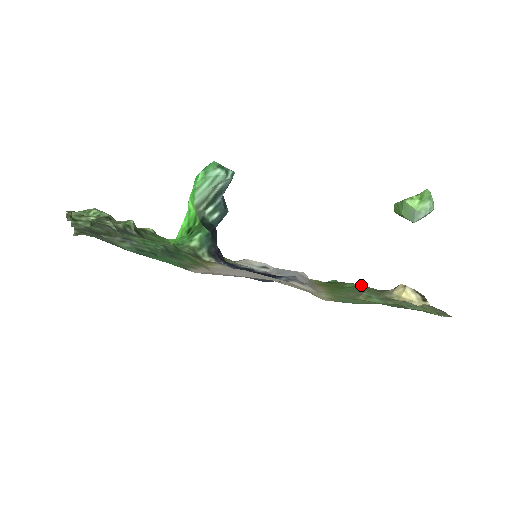
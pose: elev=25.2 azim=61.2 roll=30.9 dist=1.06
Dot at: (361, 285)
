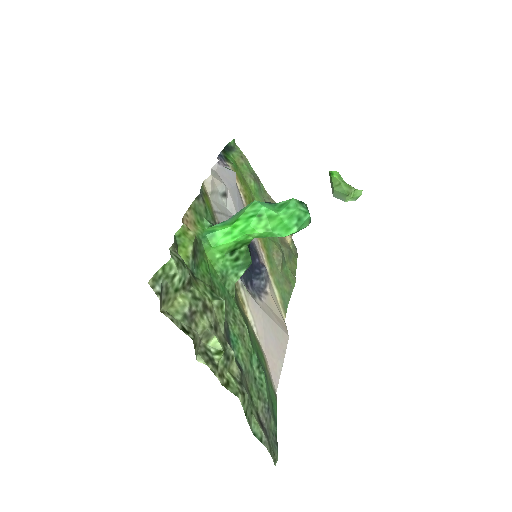
Dot at: (257, 178)
